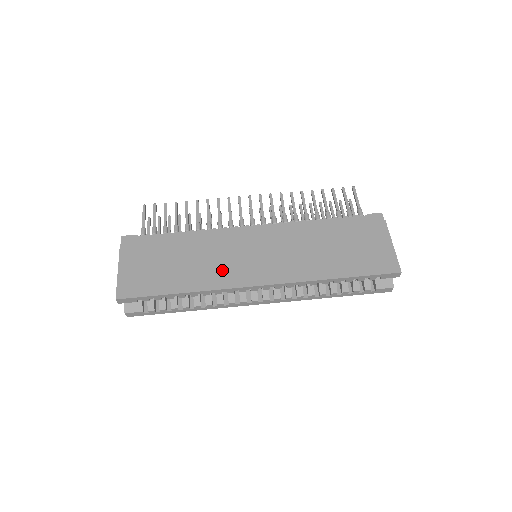
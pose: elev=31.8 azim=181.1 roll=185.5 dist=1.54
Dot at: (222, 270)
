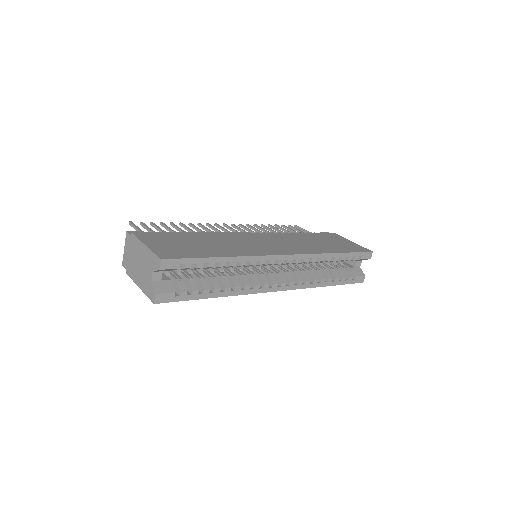
Dot at: (247, 247)
